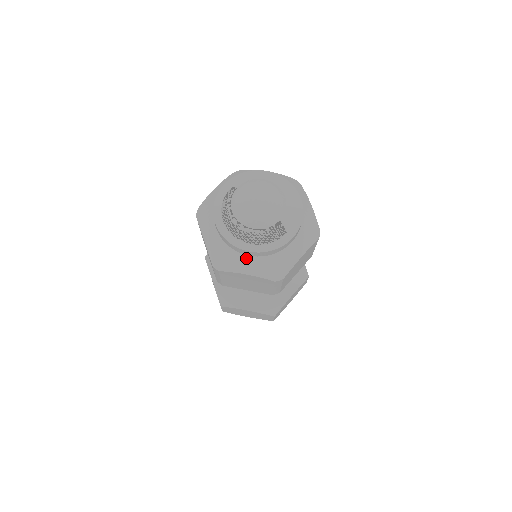
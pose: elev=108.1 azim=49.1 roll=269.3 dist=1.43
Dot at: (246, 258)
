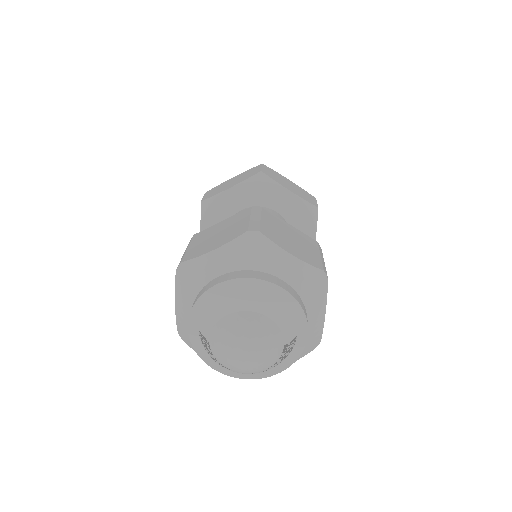
Dot at: occluded
